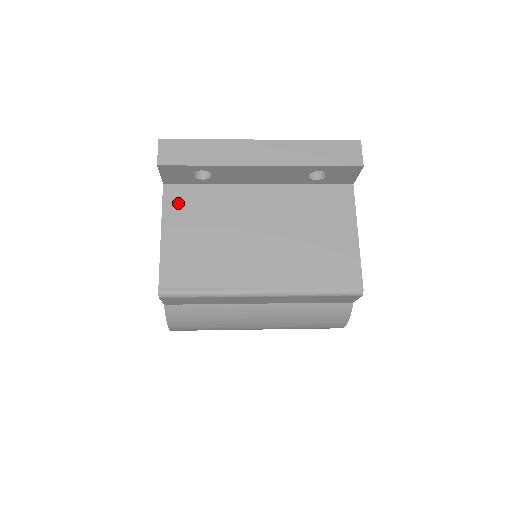
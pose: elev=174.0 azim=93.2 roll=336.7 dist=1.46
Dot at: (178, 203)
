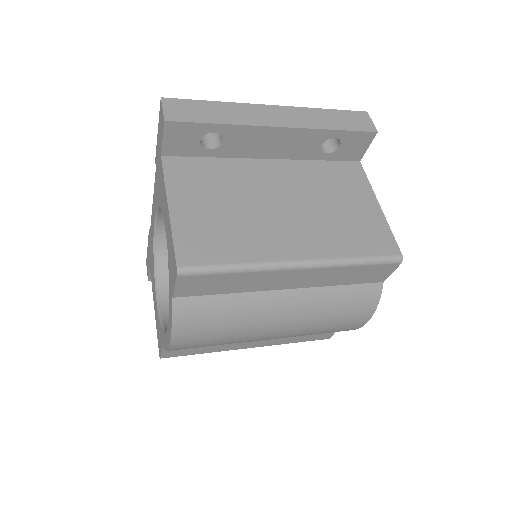
Dot at: (182, 175)
